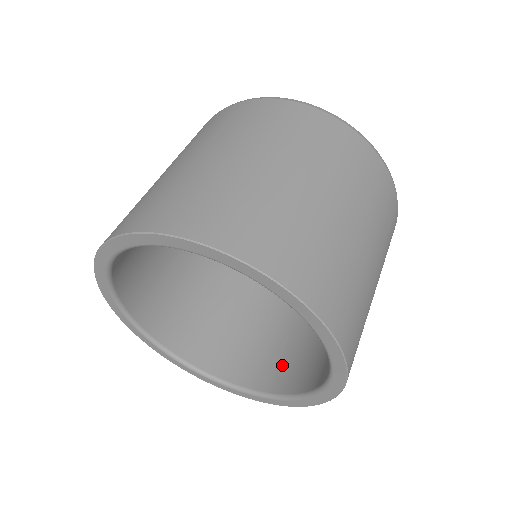
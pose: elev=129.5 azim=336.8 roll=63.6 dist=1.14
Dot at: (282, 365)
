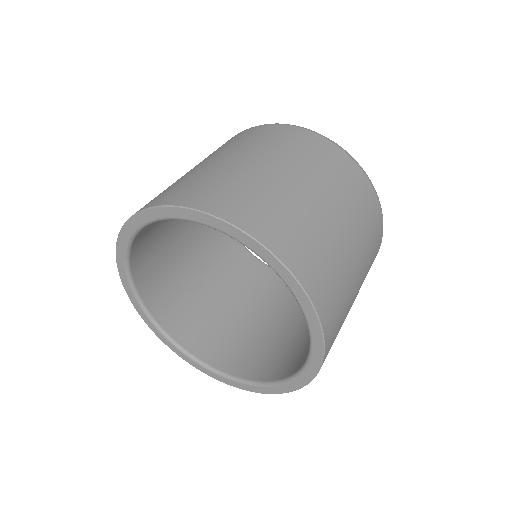
Dot at: (307, 349)
